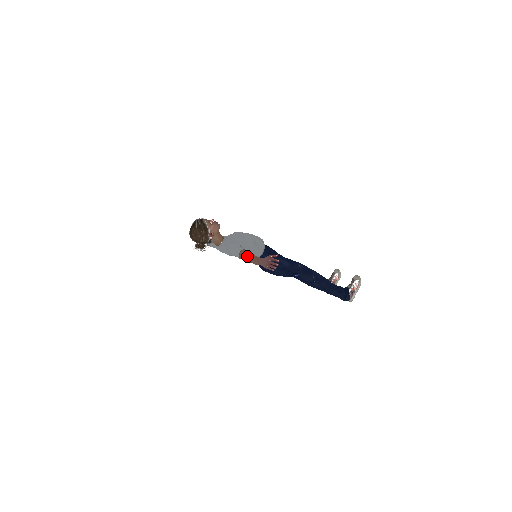
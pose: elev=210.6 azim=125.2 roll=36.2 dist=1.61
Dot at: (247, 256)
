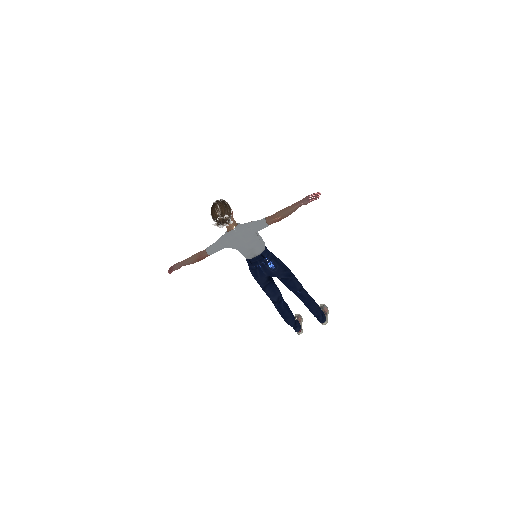
Dot at: (279, 211)
